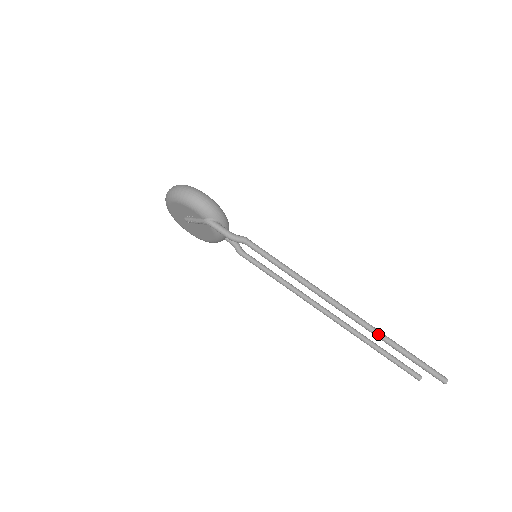
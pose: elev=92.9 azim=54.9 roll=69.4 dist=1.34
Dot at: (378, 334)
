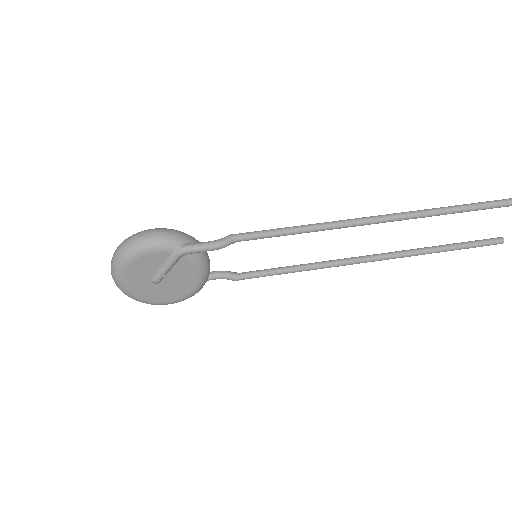
Dot at: (436, 211)
